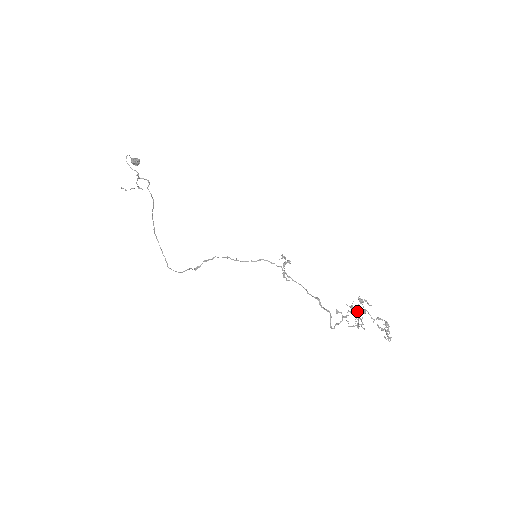
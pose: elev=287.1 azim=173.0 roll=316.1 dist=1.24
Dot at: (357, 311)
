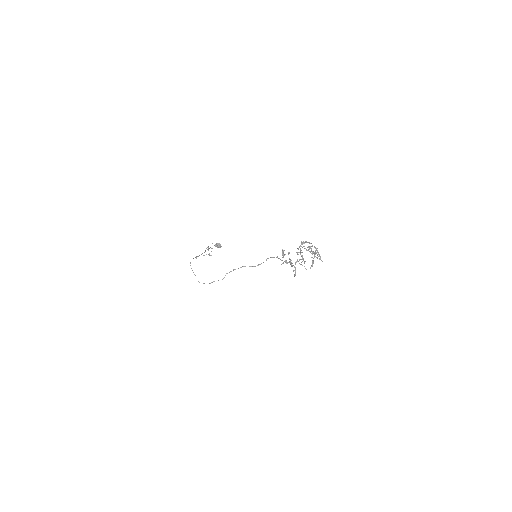
Dot at: (300, 252)
